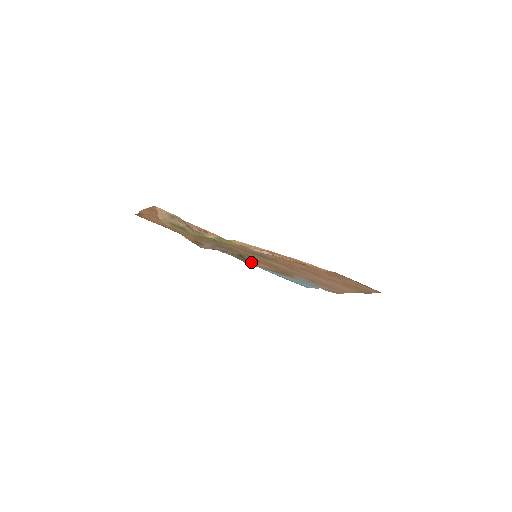
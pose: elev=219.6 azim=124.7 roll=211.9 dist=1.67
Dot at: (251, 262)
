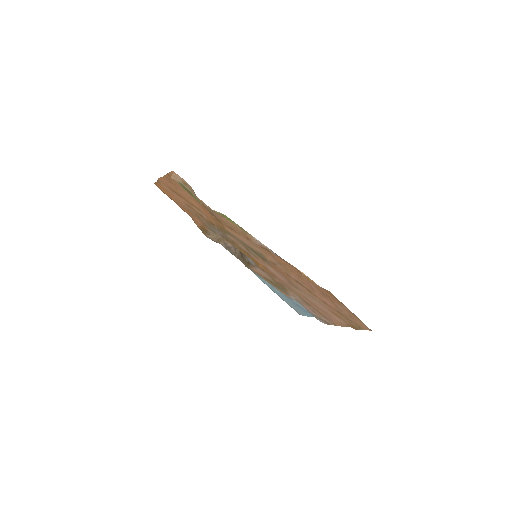
Dot at: (250, 265)
